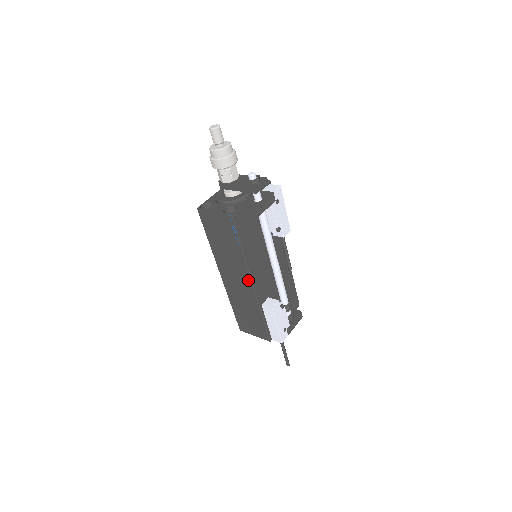
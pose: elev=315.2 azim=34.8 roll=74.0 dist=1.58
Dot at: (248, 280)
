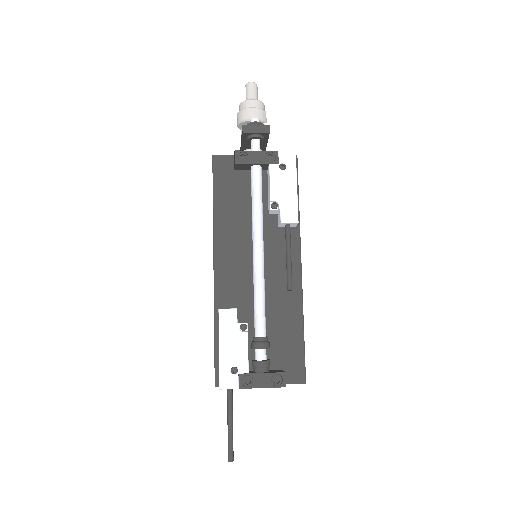
Dot at: (214, 260)
